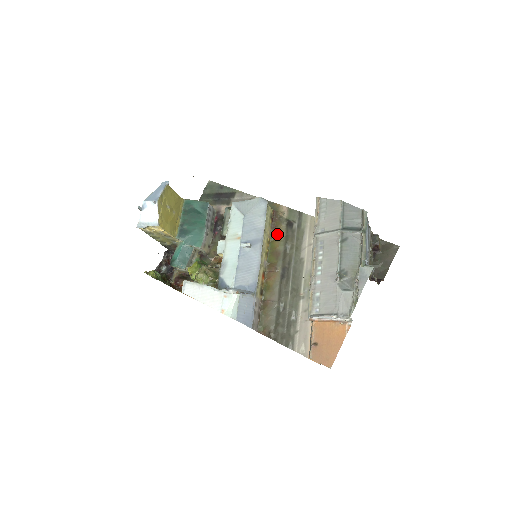
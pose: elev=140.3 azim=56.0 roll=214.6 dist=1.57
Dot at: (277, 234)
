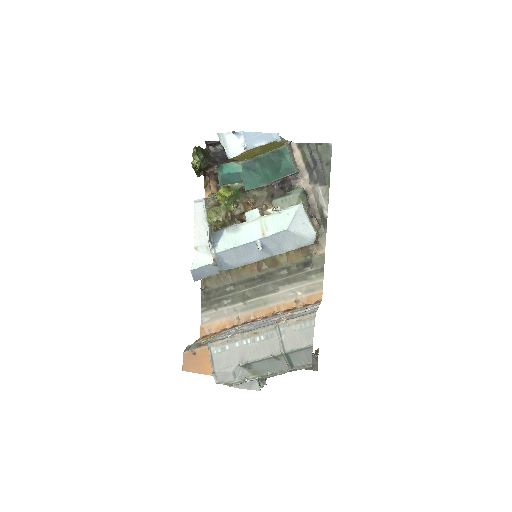
Dot at: (293, 255)
